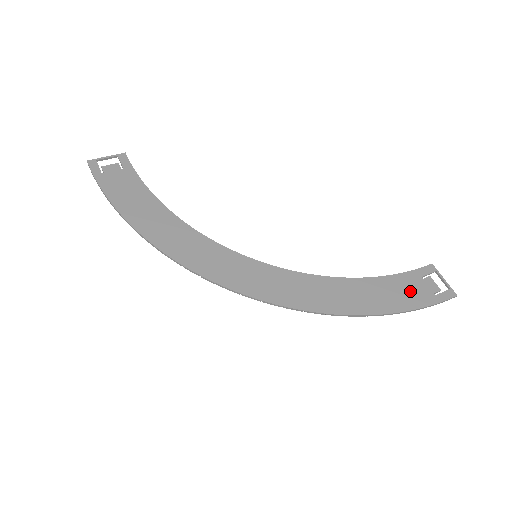
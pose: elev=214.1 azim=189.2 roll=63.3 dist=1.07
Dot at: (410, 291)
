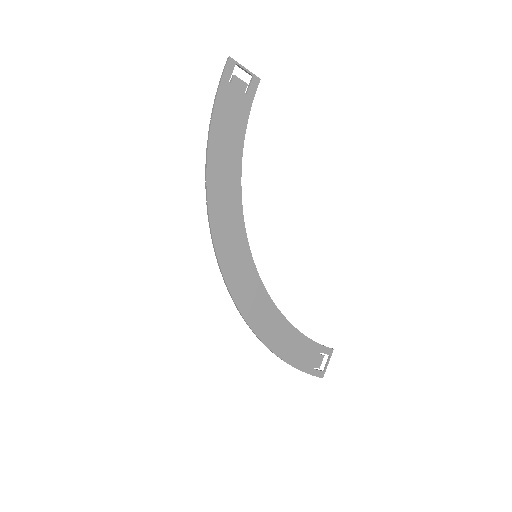
Dot at: (306, 356)
